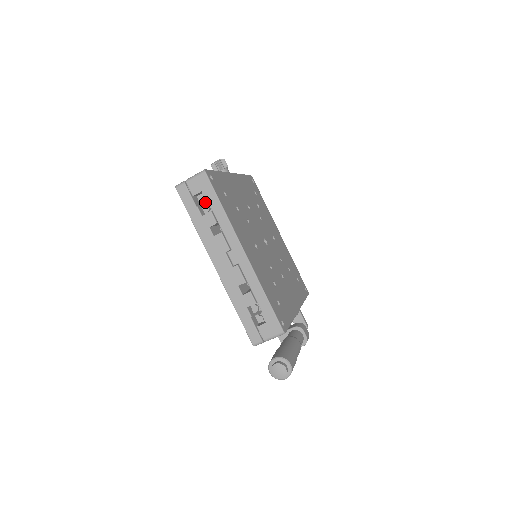
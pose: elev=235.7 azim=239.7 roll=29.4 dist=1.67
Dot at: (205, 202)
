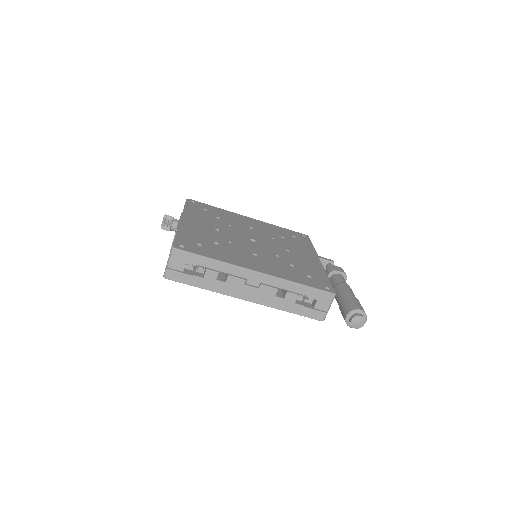
Dot at: occluded
